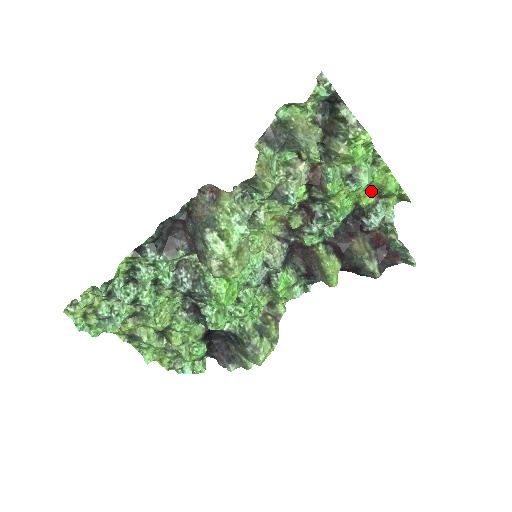
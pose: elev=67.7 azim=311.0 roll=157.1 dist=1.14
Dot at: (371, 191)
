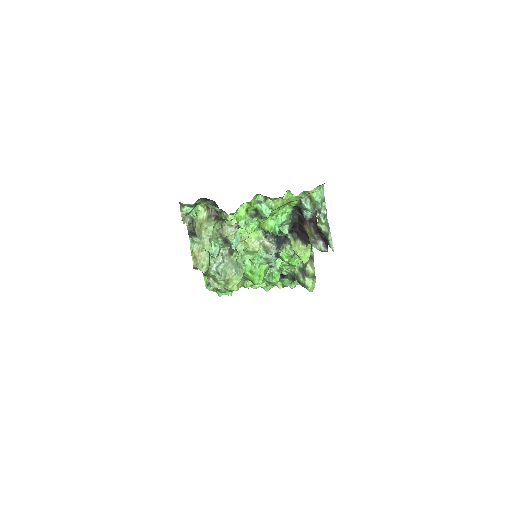
Dot at: occluded
